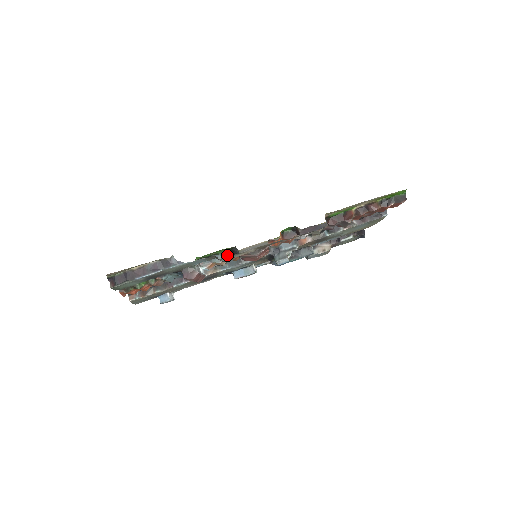
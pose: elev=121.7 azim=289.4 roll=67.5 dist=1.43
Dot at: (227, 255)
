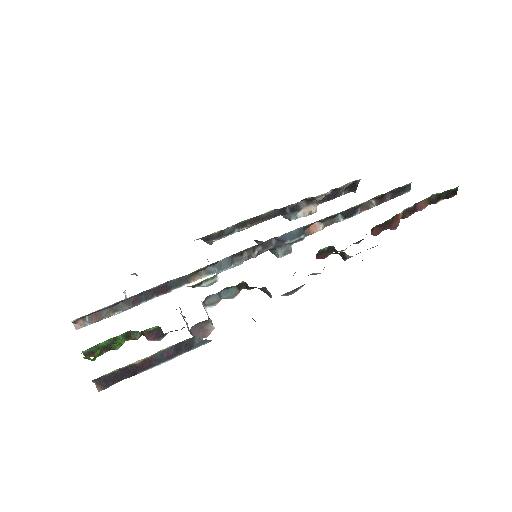
Dot at: (243, 287)
